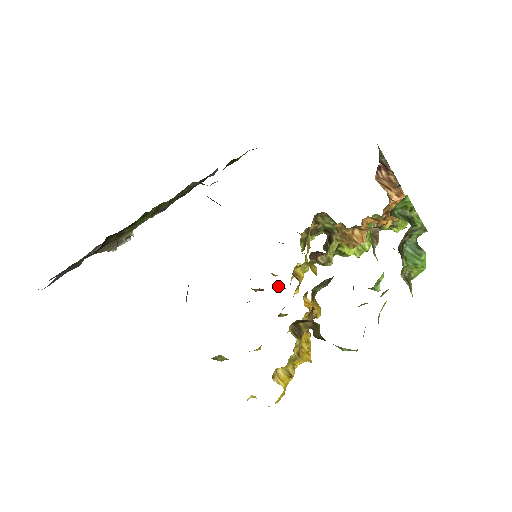
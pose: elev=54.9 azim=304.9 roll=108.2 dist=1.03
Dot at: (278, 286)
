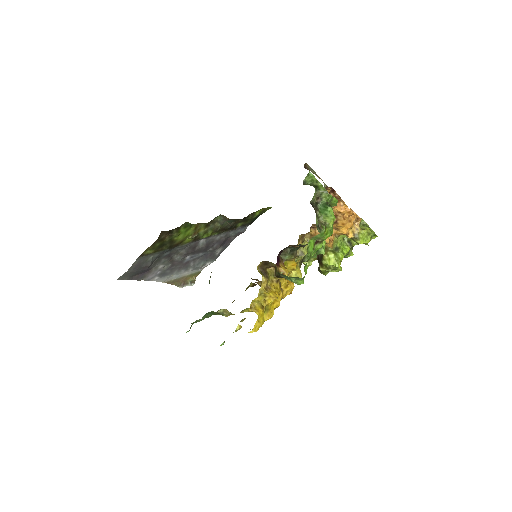
Dot at: occluded
